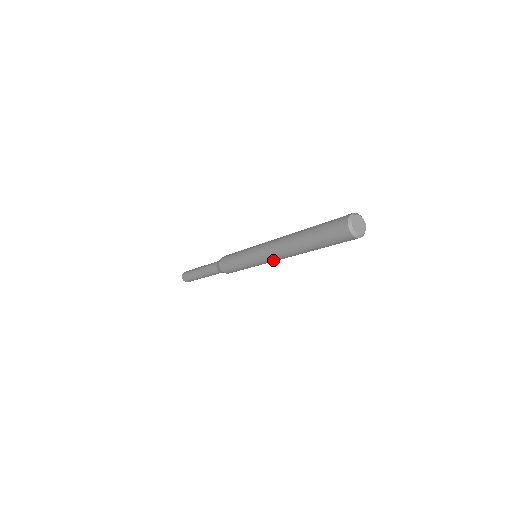
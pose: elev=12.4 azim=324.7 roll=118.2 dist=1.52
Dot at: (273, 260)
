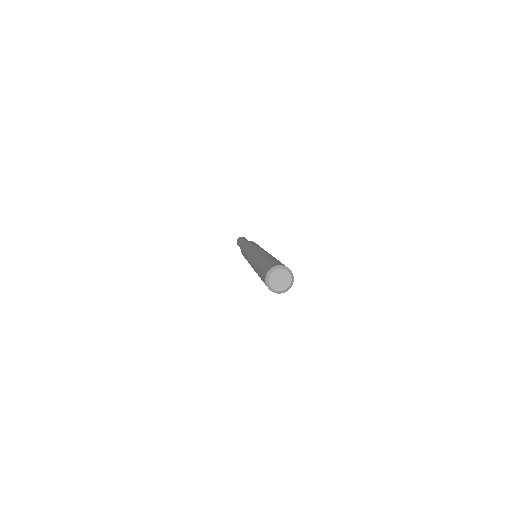
Dot at: occluded
